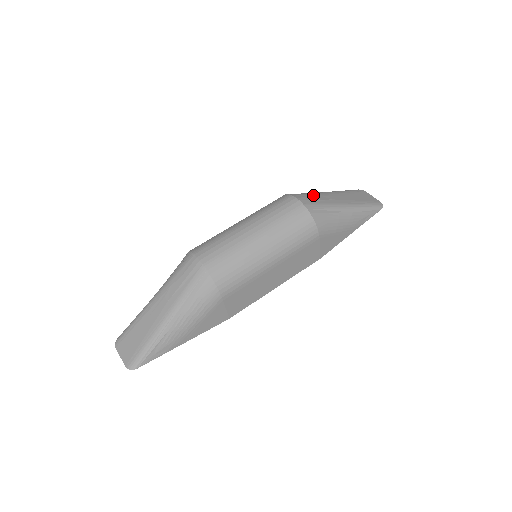
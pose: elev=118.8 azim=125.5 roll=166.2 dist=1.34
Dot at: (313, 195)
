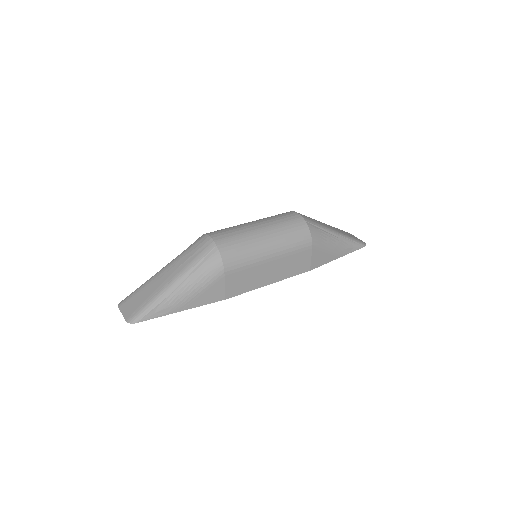
Dot at: occluded
